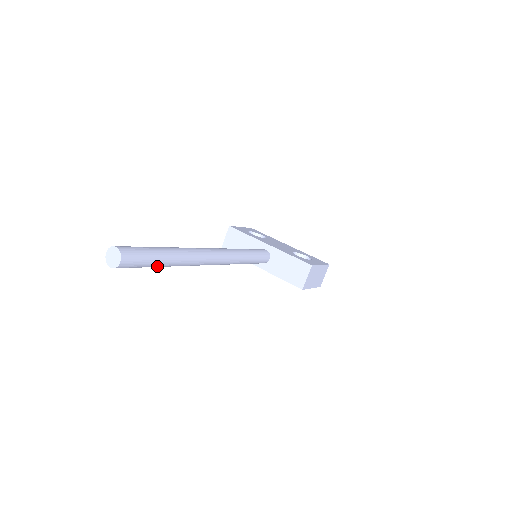
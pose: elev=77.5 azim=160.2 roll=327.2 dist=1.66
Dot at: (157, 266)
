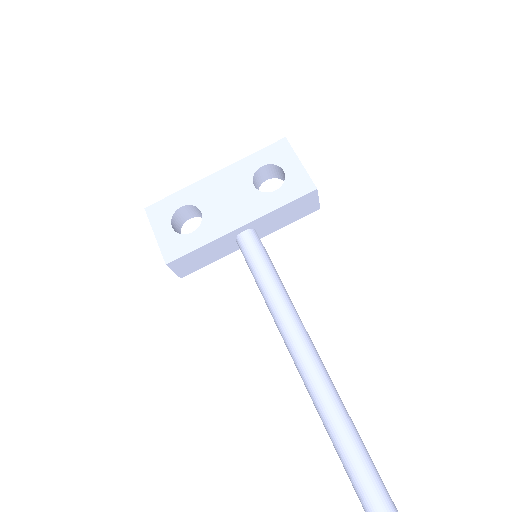
Dot at: occluded
